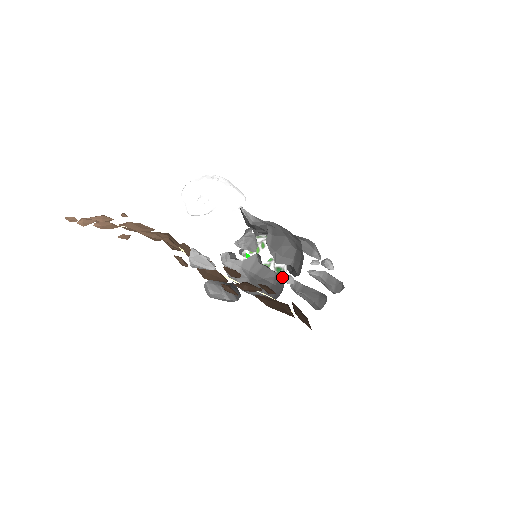
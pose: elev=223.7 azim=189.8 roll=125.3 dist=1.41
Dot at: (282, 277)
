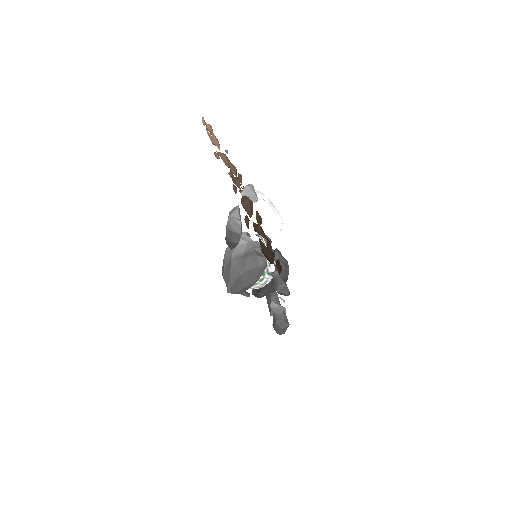
Dot at: (255, 286)
